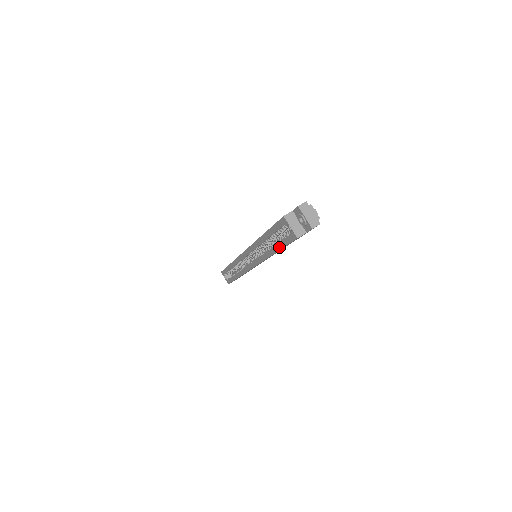
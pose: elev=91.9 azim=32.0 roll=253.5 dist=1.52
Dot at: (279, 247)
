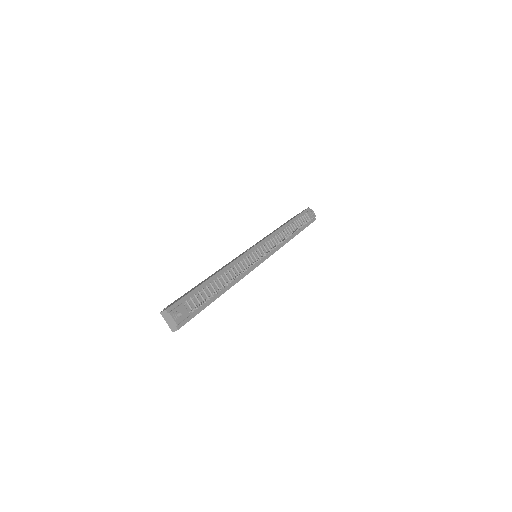
Dot at: occluded
